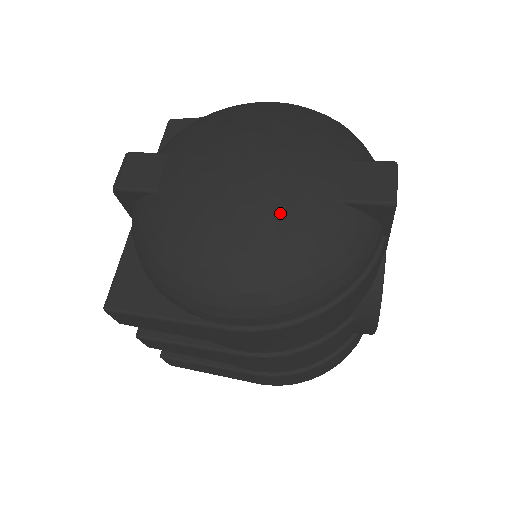
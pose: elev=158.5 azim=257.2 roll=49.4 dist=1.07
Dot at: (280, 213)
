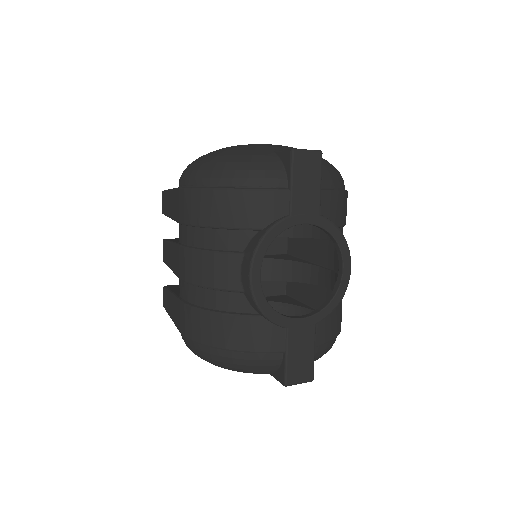
Dot at: (246, 146)
